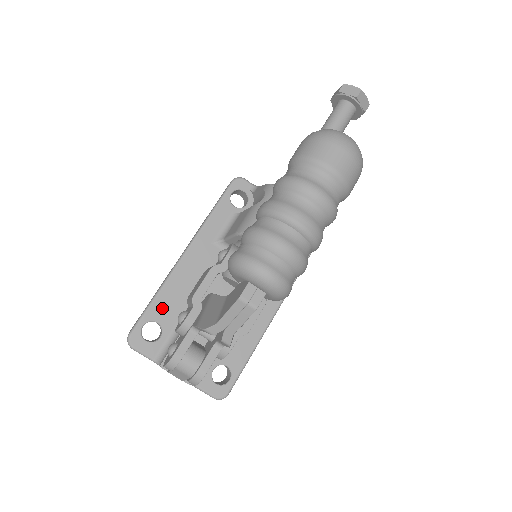
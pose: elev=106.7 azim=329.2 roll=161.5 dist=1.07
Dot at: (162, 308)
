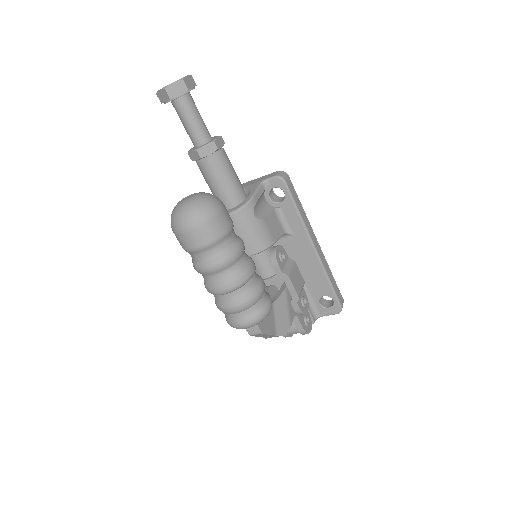
Dot at: occluded
